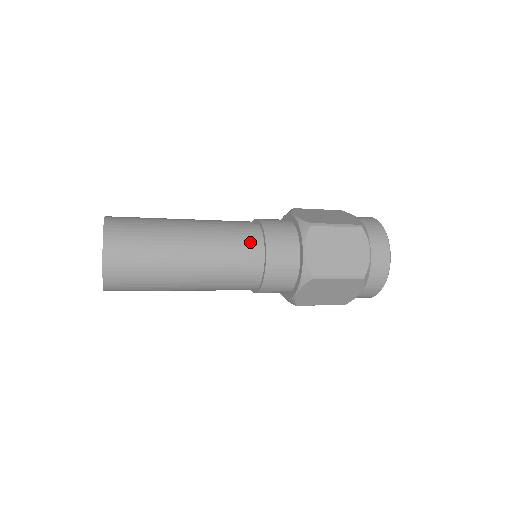
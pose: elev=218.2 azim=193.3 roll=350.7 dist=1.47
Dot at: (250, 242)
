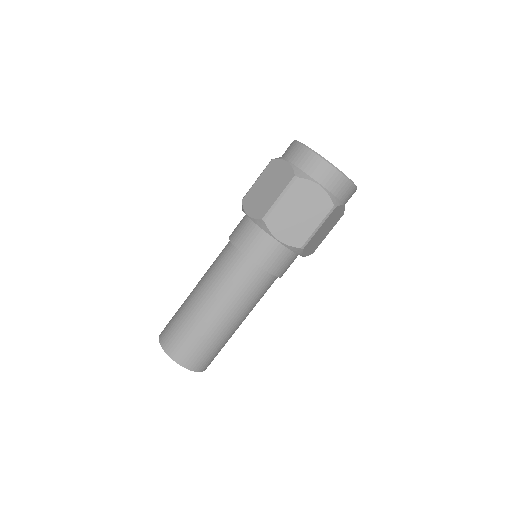
Dot at: (243, 270)
